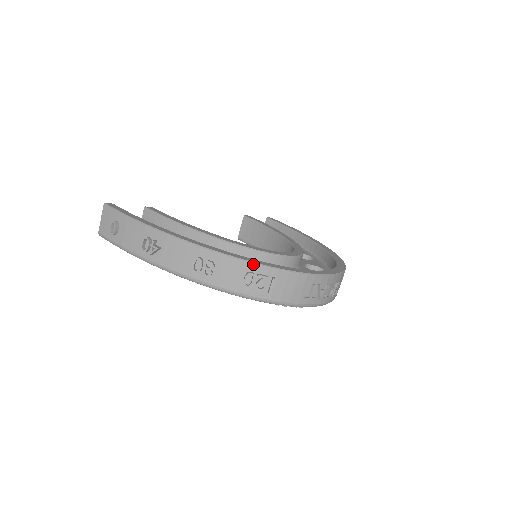
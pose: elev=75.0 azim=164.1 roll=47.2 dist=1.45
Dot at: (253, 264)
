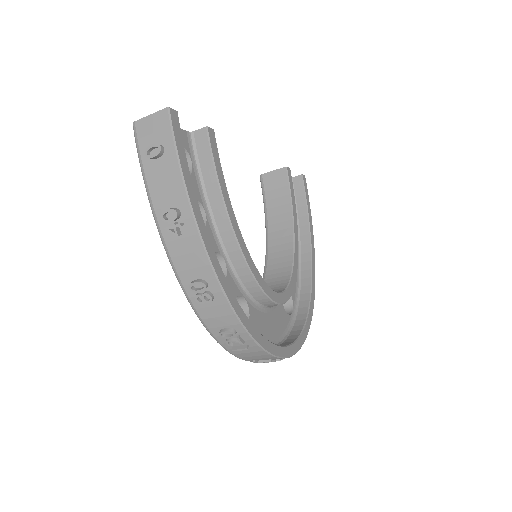
Dot at: (244, 329)
